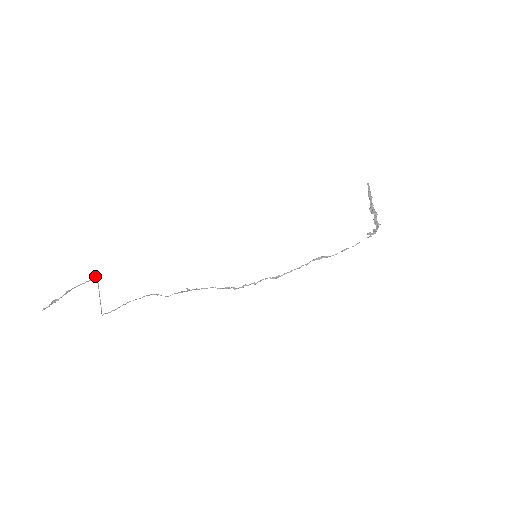
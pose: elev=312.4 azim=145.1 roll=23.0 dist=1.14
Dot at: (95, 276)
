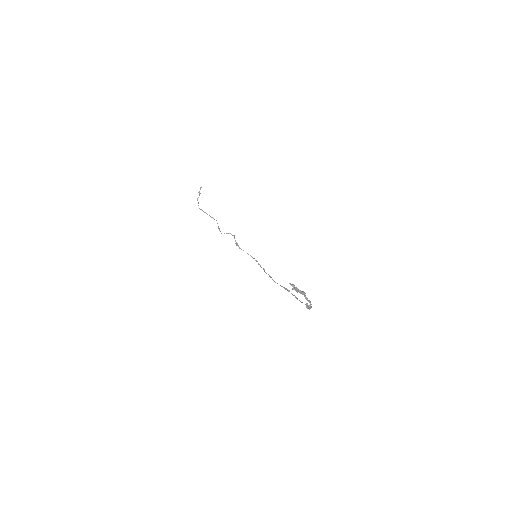
Dot at: occluded
